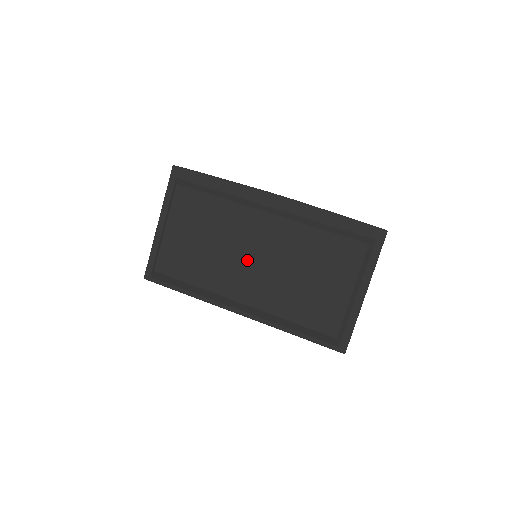
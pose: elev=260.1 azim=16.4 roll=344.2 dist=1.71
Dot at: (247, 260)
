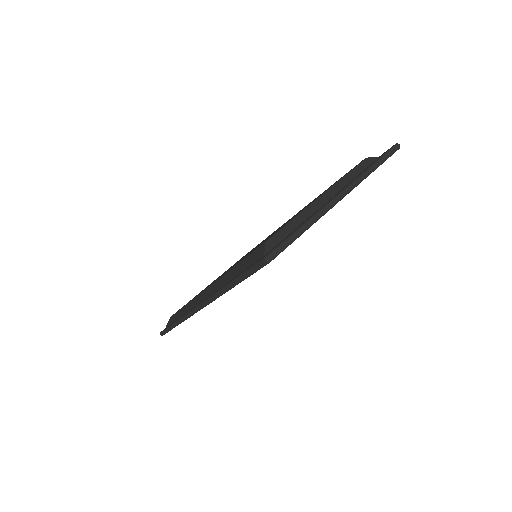
Dot at: occluded
